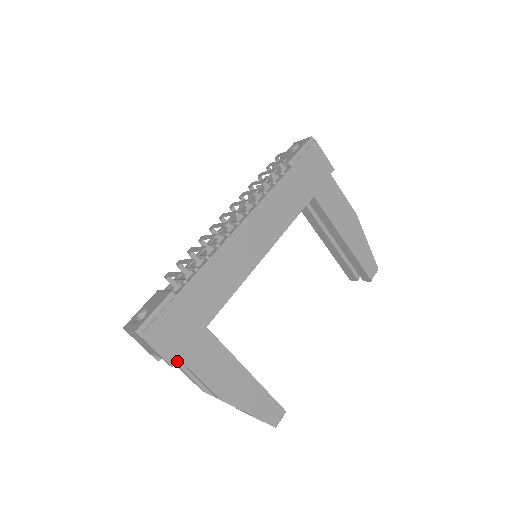
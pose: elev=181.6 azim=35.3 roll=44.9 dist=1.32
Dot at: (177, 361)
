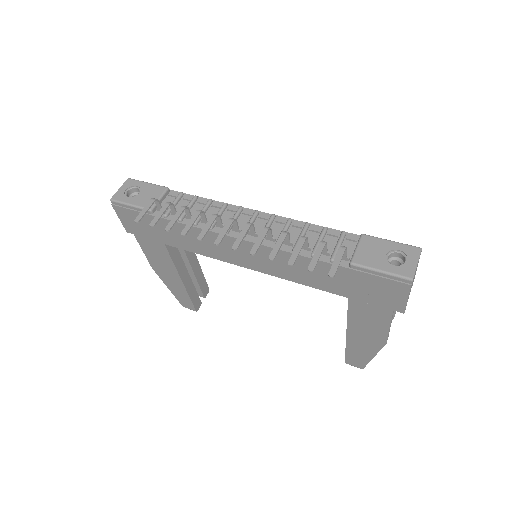
Dot at: occluded
